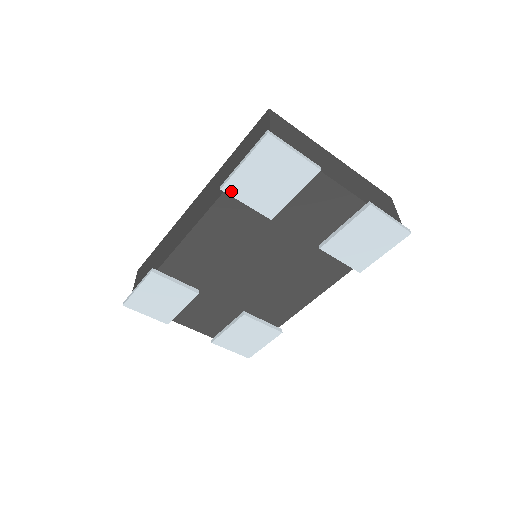
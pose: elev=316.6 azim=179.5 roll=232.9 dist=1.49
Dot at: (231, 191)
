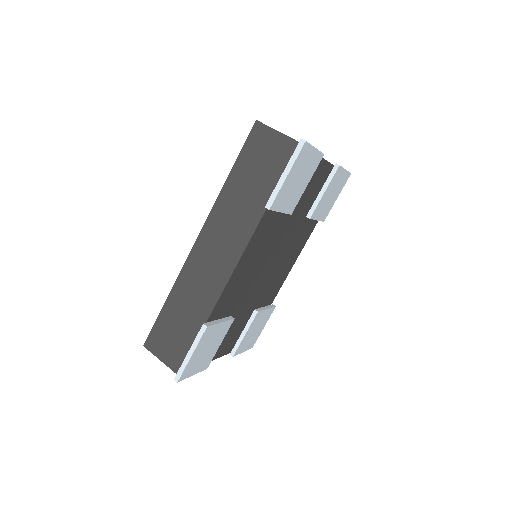
Dot at: (275, 207)
